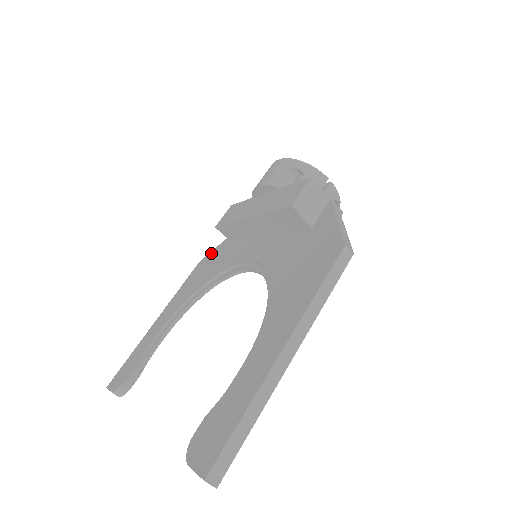
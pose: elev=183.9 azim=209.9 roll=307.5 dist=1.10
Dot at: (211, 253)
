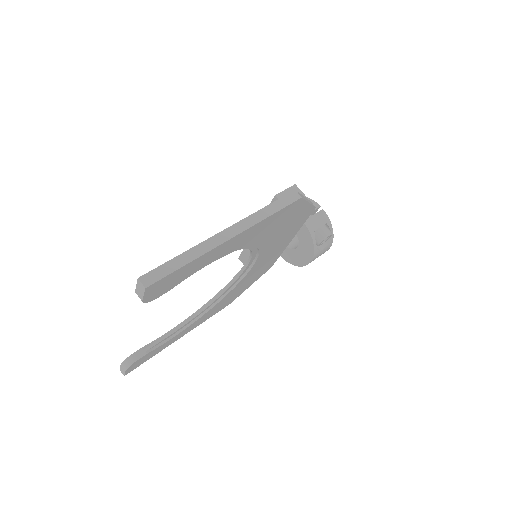
Dot at: occluded
